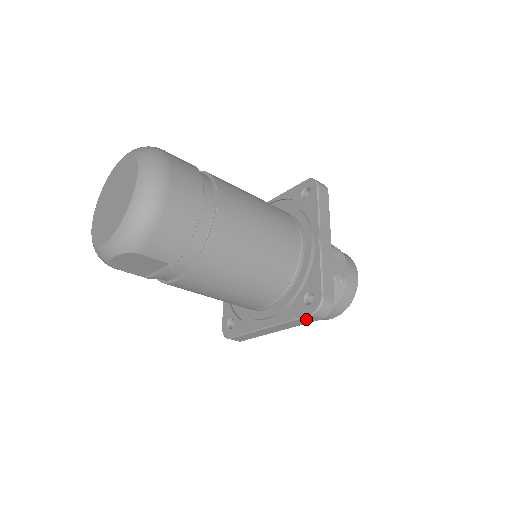
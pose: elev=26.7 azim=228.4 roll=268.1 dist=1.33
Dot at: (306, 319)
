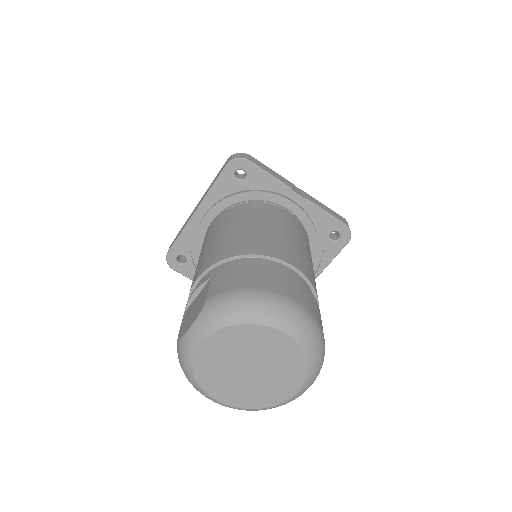
Dot at: (340, 248)
